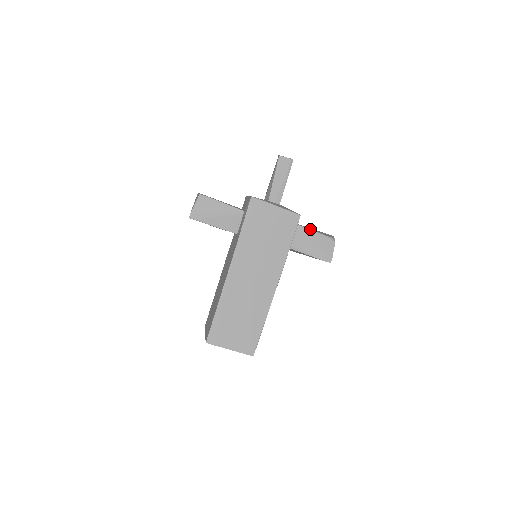
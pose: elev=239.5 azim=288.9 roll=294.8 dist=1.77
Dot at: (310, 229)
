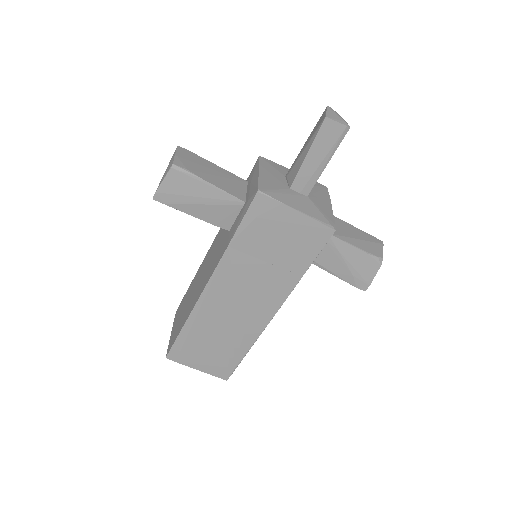
Dot at: (347, 242)
